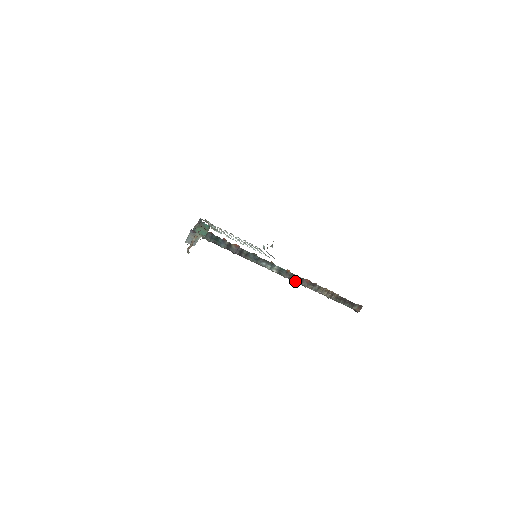
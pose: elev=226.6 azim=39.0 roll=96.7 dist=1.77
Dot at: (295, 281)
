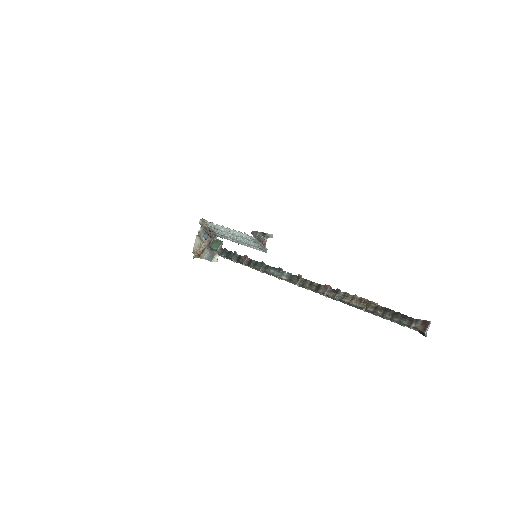
Dot at: (310, 288)
